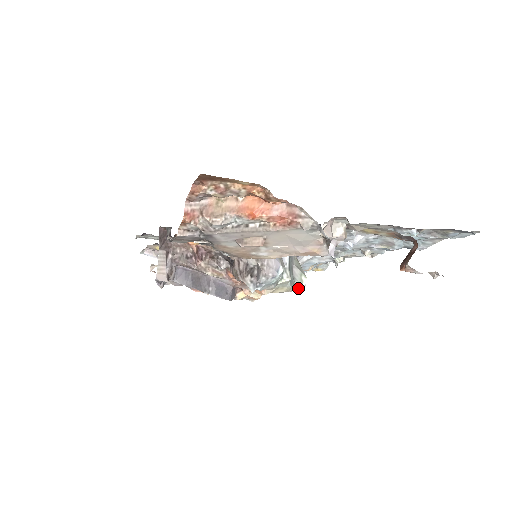
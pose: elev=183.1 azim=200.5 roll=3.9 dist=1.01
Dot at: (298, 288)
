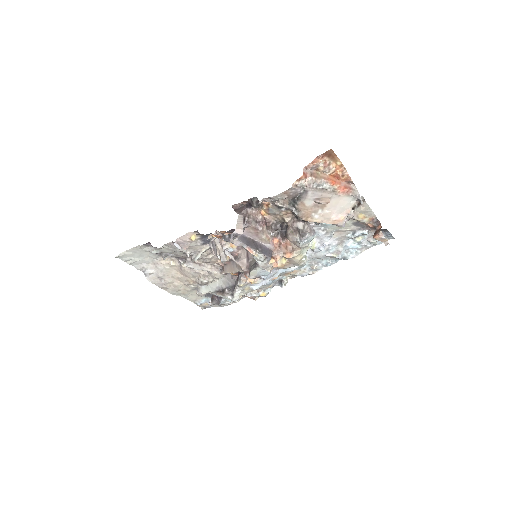
Dot at: (301, 263)
